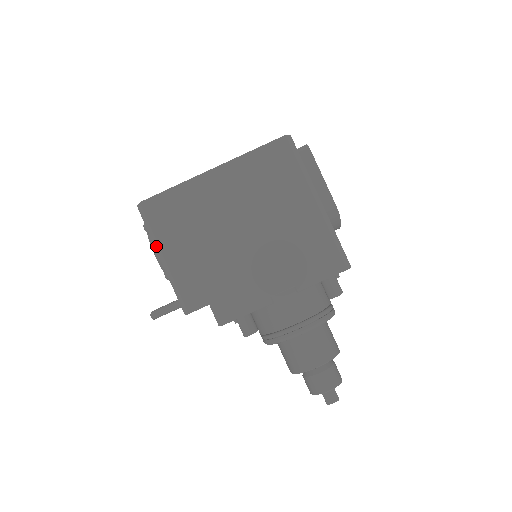
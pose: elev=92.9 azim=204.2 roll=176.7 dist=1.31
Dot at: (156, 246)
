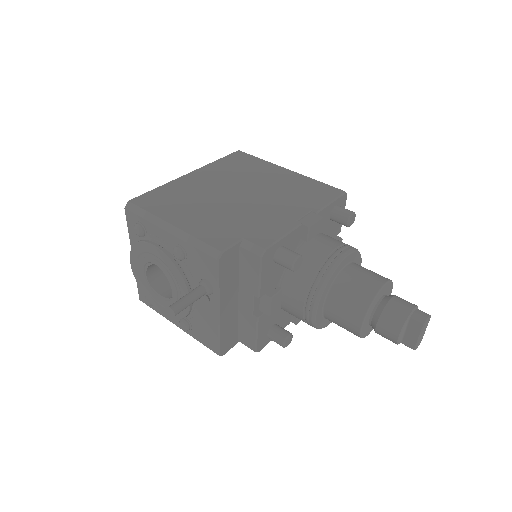
Dot at: (158, 223)
